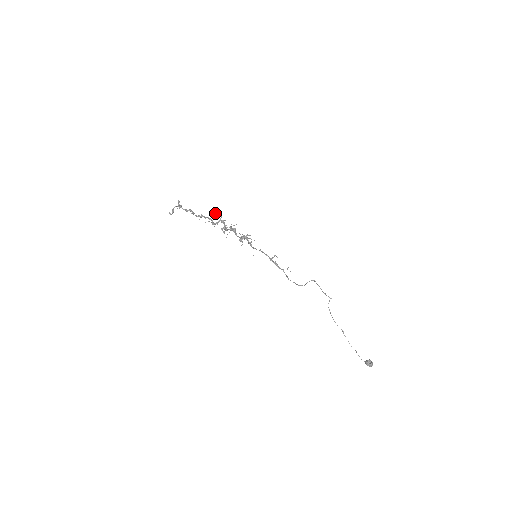
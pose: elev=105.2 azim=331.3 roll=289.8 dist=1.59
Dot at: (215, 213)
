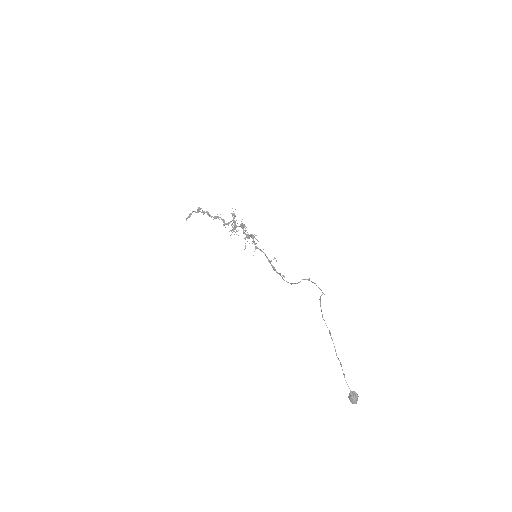
Dot at: occluded
